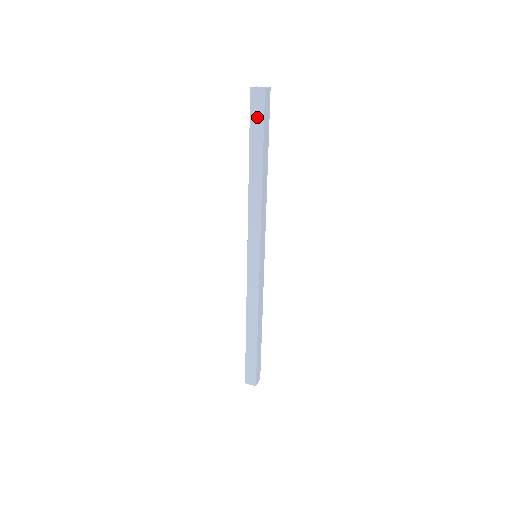
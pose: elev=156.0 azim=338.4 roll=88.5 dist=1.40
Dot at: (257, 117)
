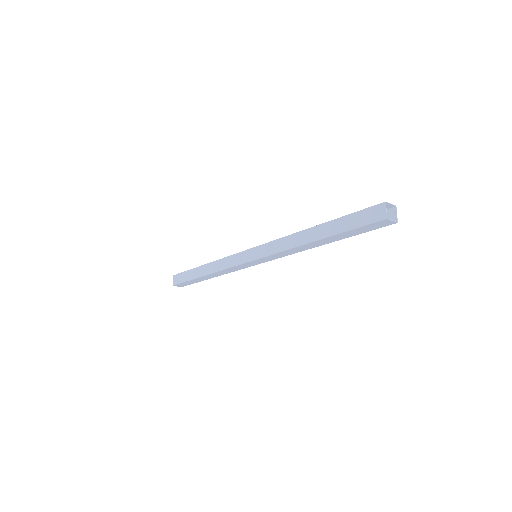
Dot at: (366, 229)
